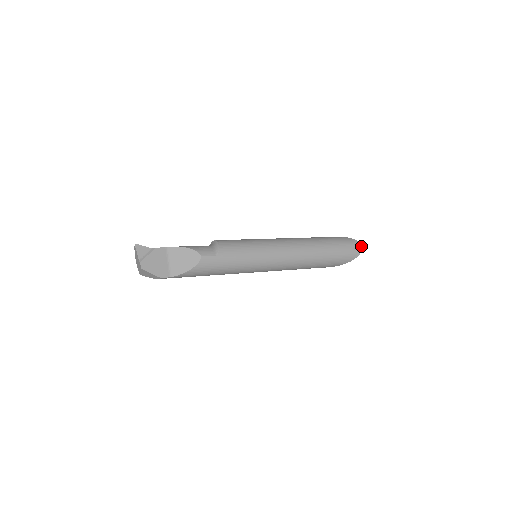
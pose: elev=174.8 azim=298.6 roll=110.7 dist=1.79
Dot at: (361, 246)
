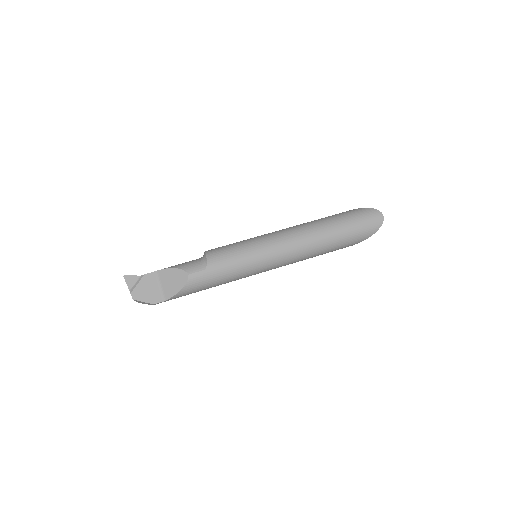
Dot at: (382, 215)
